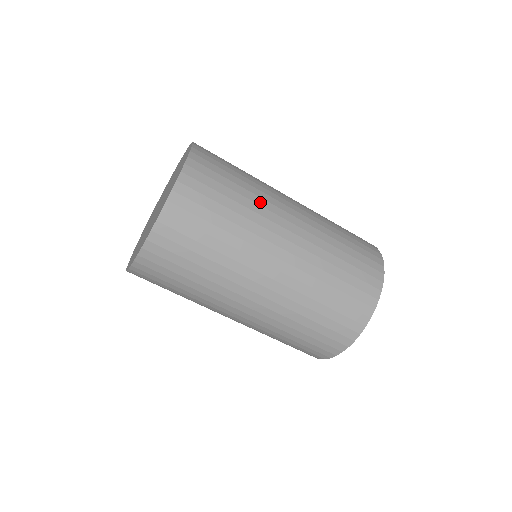
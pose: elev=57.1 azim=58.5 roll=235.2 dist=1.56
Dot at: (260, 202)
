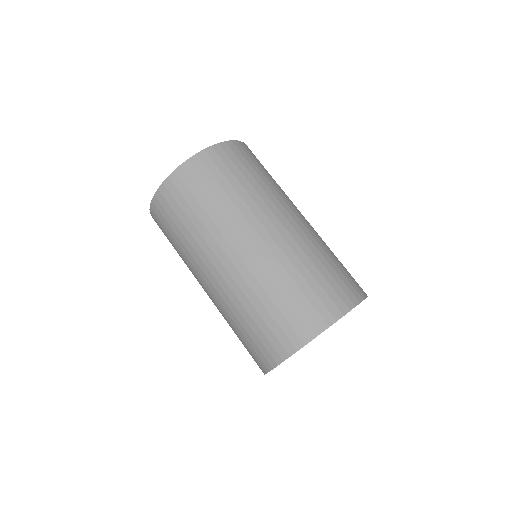
Dot at: occluded
